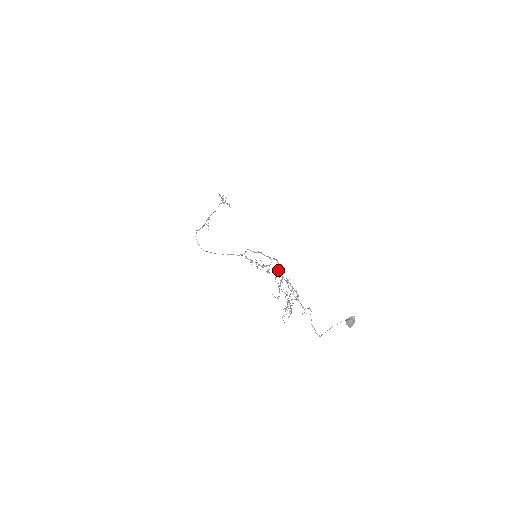
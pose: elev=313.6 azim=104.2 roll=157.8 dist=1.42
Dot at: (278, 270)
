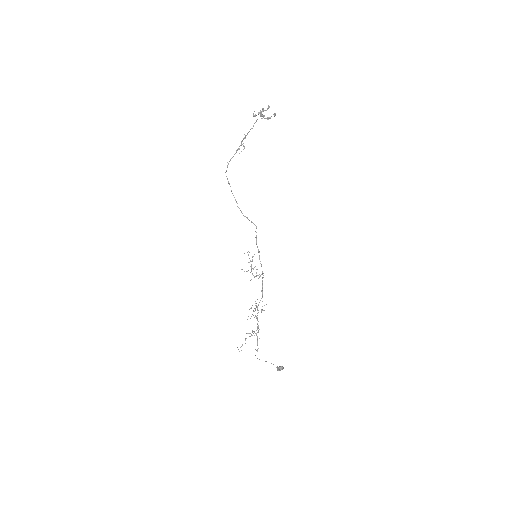
Dot at: (255, 301)
